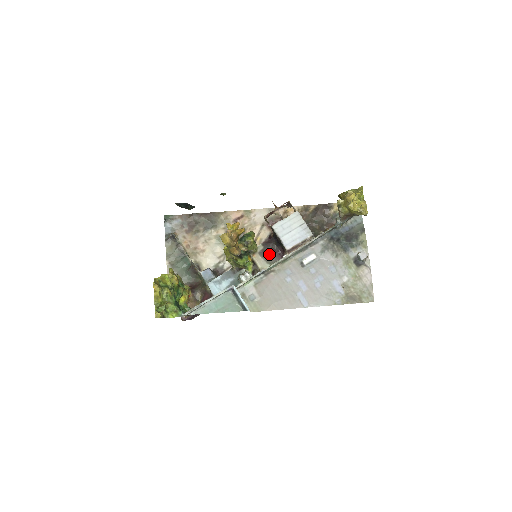
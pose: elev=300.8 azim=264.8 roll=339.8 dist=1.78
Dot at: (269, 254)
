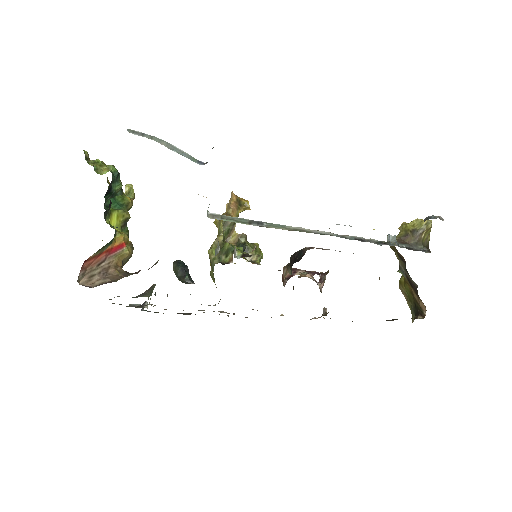
Dot at: occluded
